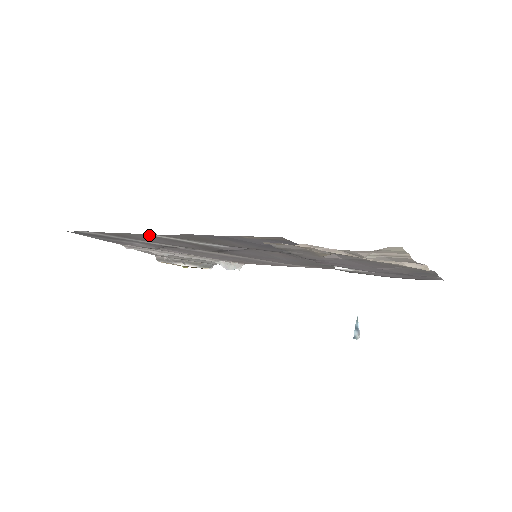
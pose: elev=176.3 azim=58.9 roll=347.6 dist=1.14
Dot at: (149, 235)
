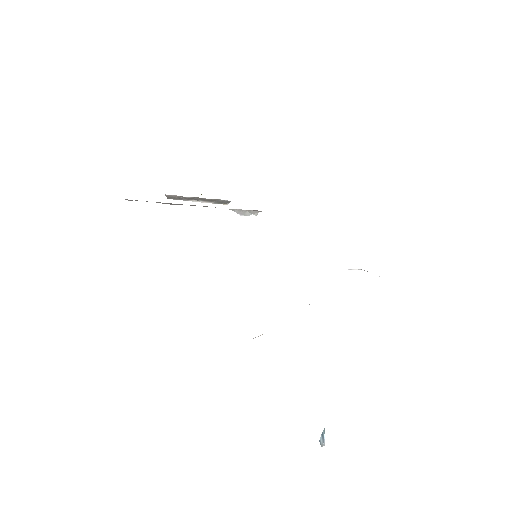
Dot at: occluded
